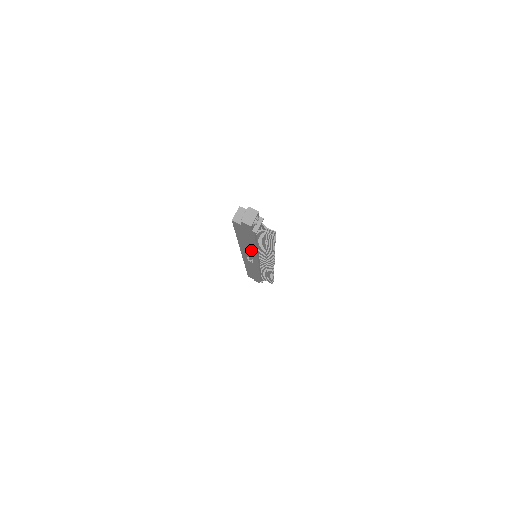
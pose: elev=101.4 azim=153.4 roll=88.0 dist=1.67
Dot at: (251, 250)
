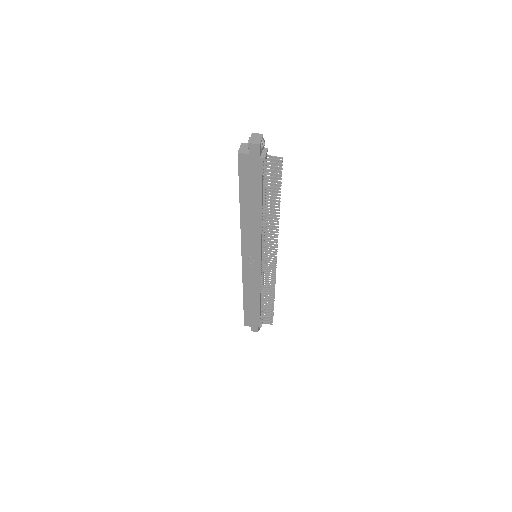
Dot at: (254, 224)
